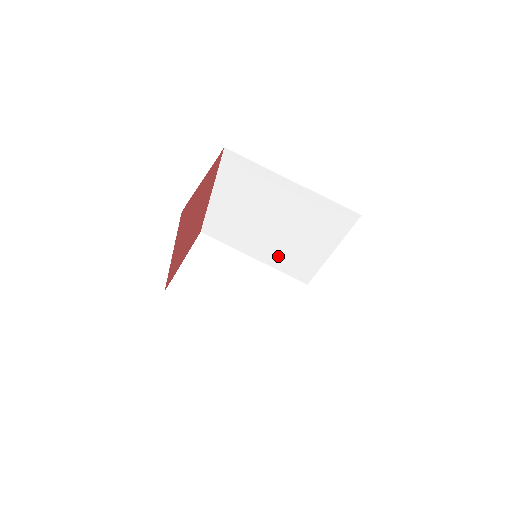
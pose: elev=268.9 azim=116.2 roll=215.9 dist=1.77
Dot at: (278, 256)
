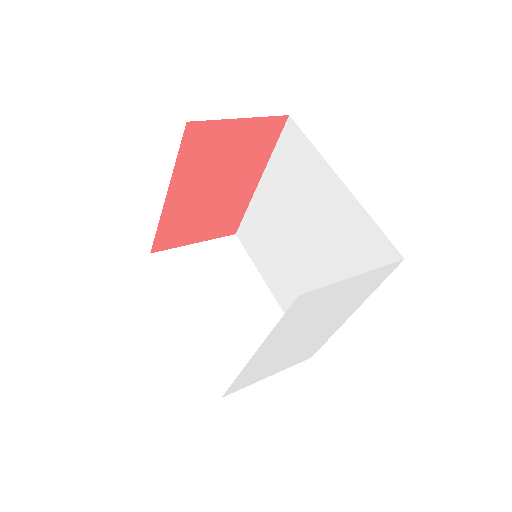
Dot at: (294, 297)
